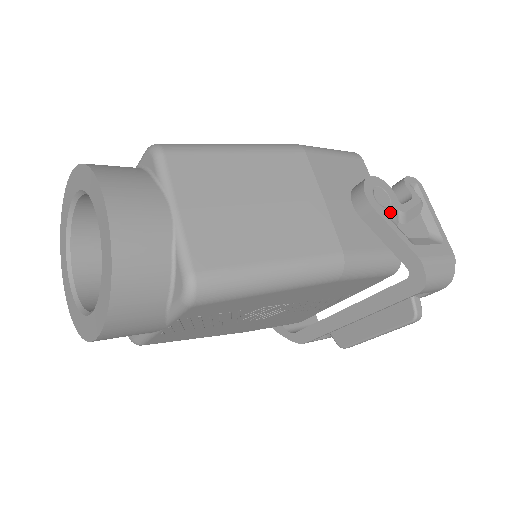
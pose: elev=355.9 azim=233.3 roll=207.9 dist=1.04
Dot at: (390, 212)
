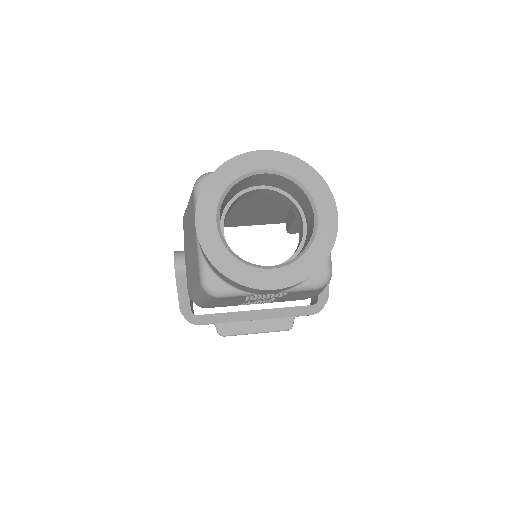
Dot at: occluded
